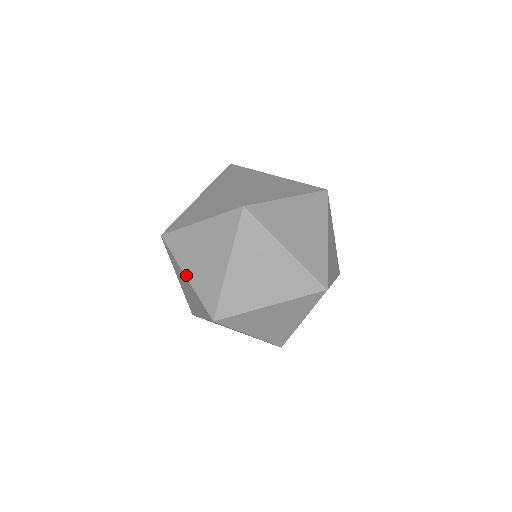
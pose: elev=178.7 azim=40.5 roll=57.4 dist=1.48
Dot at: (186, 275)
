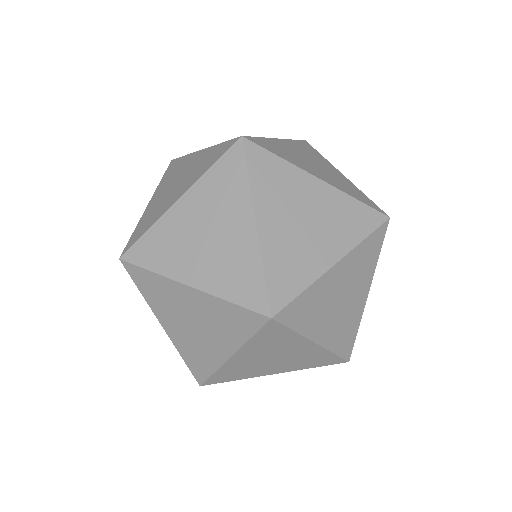
Dot at: (203, 149)
